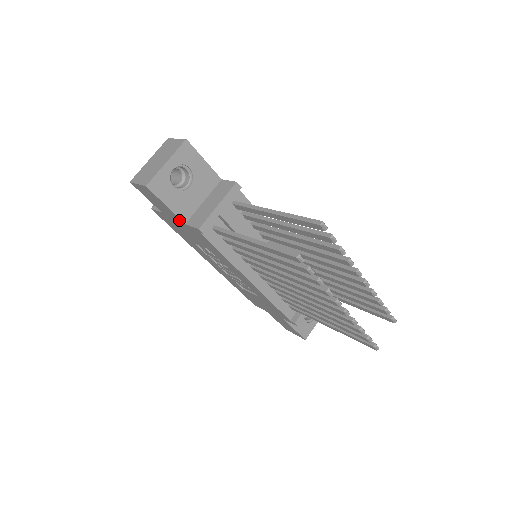
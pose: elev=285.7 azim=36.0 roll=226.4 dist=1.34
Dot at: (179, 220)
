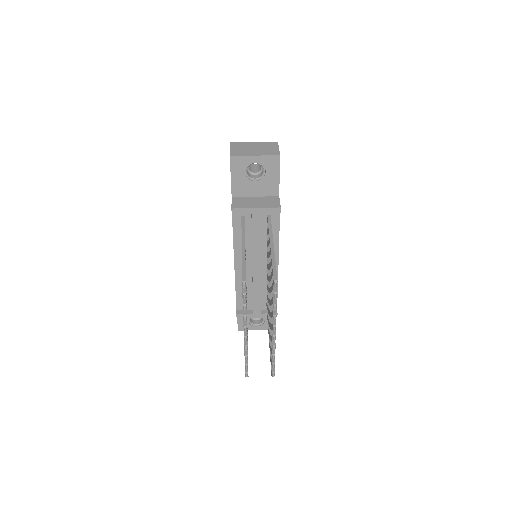
Dot at: (232, 191)
